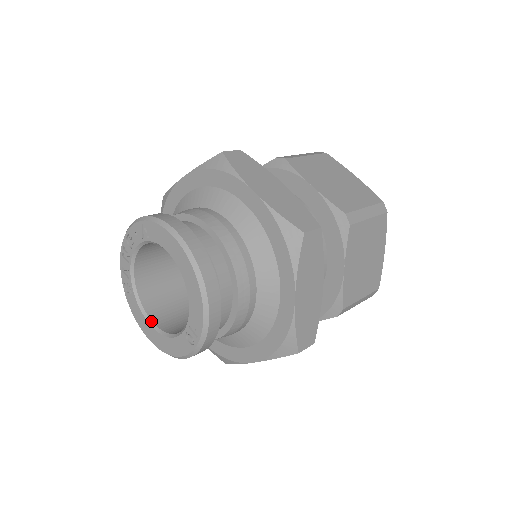
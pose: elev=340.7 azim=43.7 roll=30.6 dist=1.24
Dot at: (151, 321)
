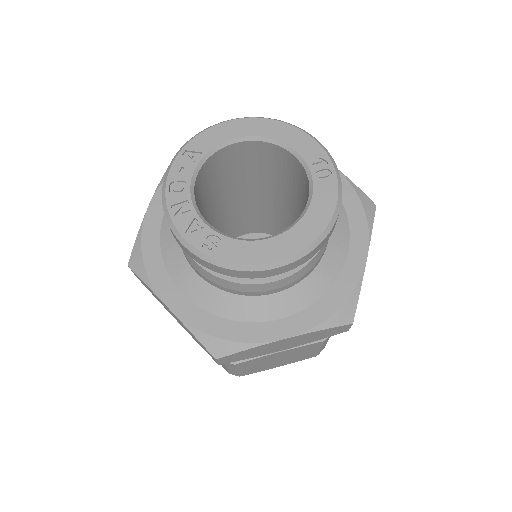
Dot at: (271, 236)
